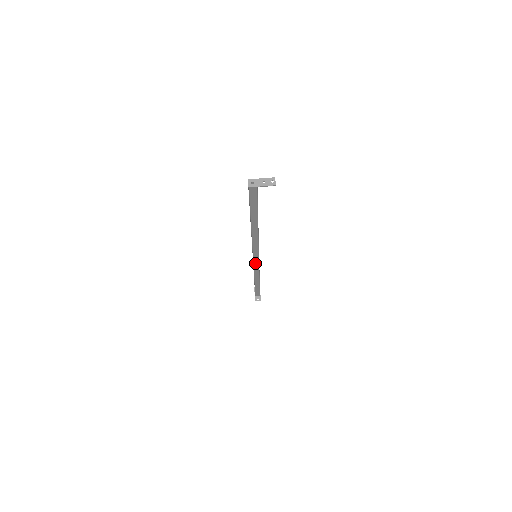
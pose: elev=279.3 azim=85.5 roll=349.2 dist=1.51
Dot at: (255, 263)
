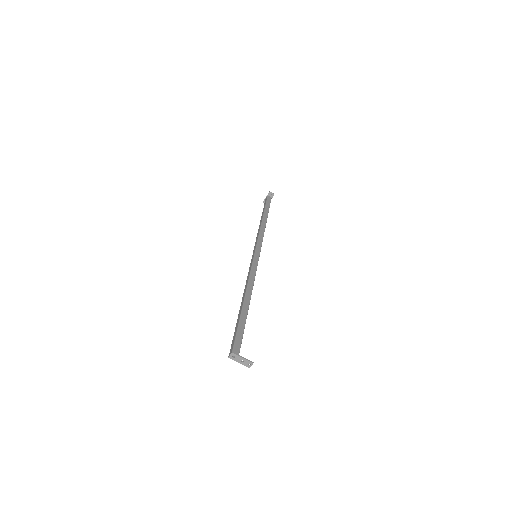
Dot at: occluded
